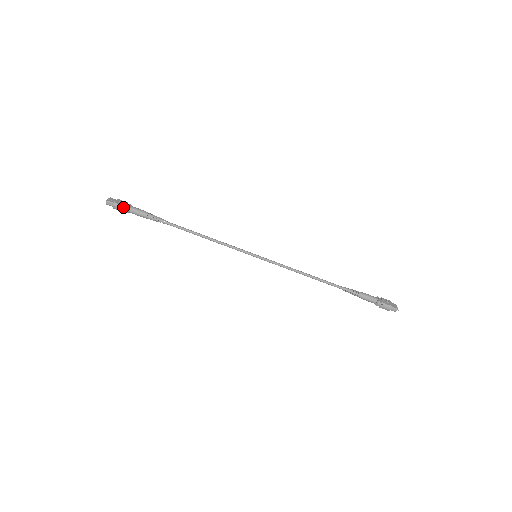
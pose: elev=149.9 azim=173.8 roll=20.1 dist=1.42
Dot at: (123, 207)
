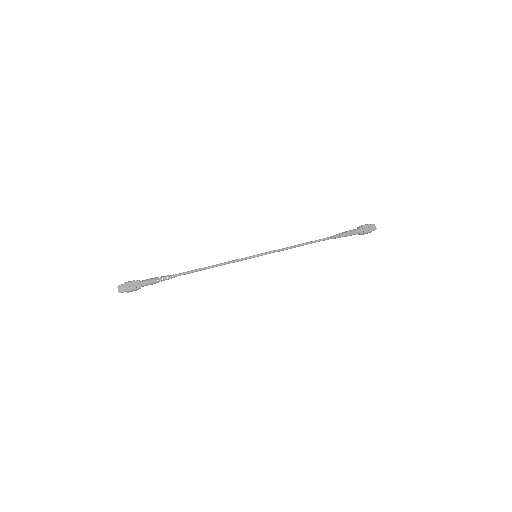
Dot at: (136, 290)
